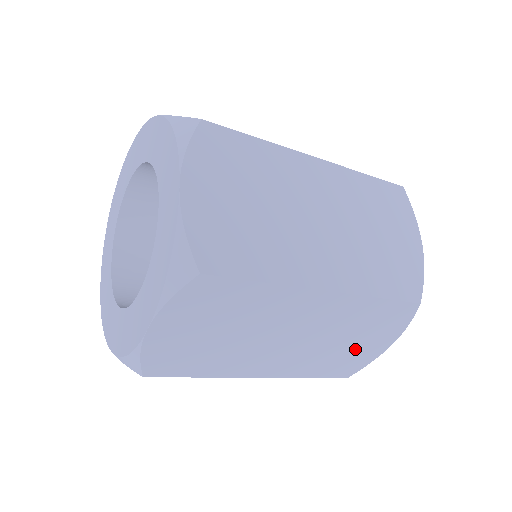
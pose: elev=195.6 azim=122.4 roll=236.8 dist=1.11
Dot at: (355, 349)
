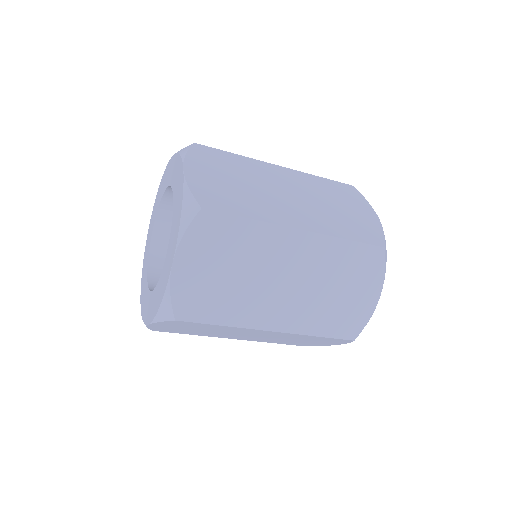
Dot at: (347, 301)
